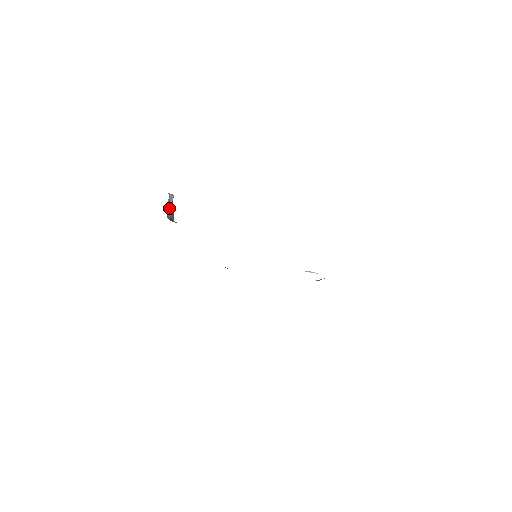
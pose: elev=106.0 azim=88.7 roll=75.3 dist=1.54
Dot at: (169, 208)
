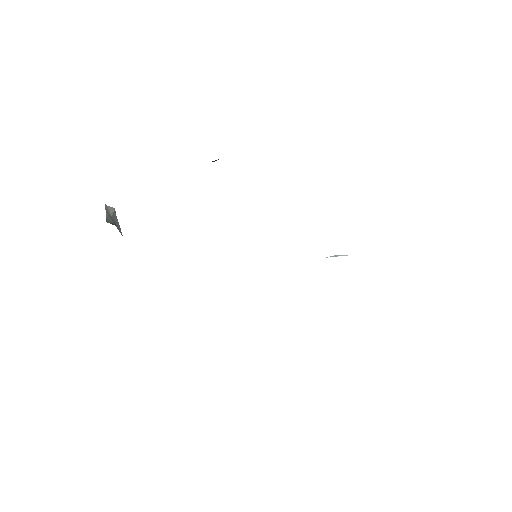
Dot at: (108, 215)
